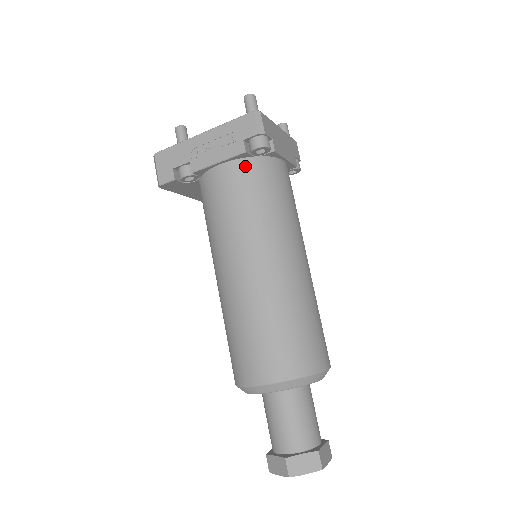
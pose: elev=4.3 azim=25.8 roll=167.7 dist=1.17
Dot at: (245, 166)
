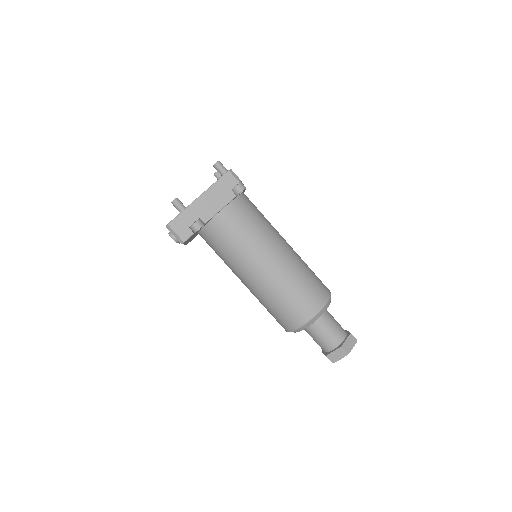
Dot at: (236, 205)
